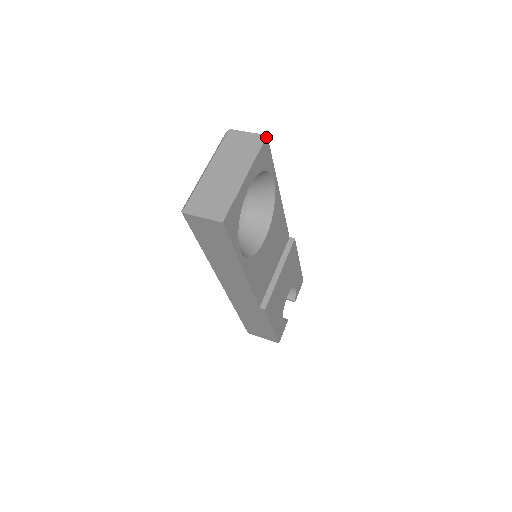
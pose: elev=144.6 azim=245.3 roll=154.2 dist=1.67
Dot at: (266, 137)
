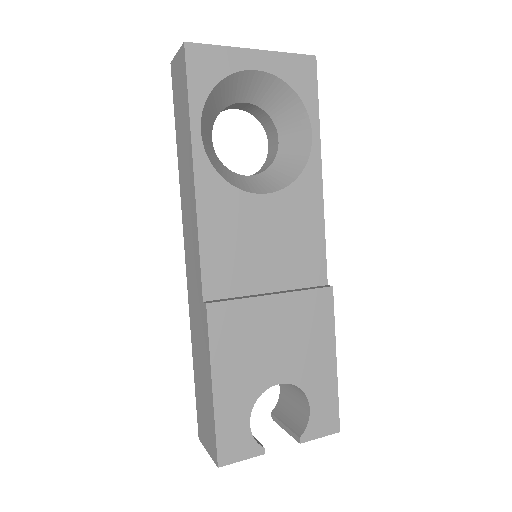
Dot at: (313, 56)
